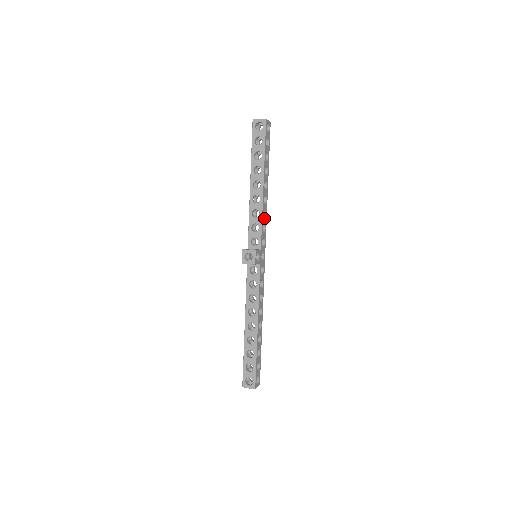
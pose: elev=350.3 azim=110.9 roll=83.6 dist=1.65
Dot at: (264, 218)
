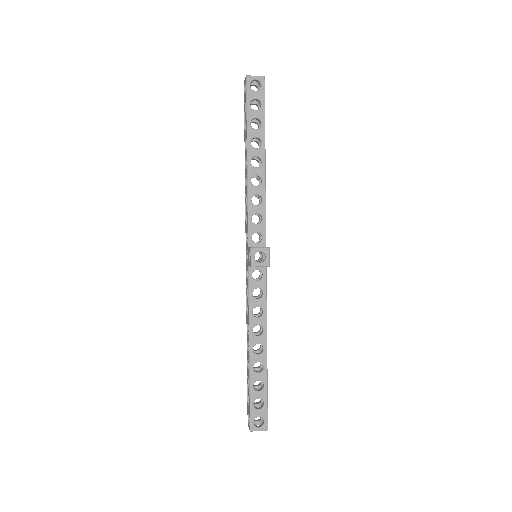
Dot at: occluded
